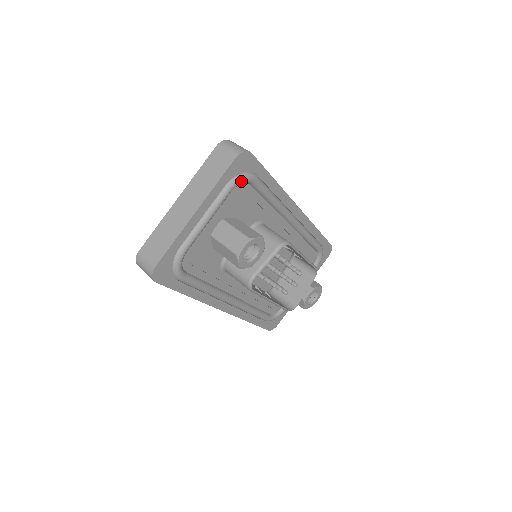
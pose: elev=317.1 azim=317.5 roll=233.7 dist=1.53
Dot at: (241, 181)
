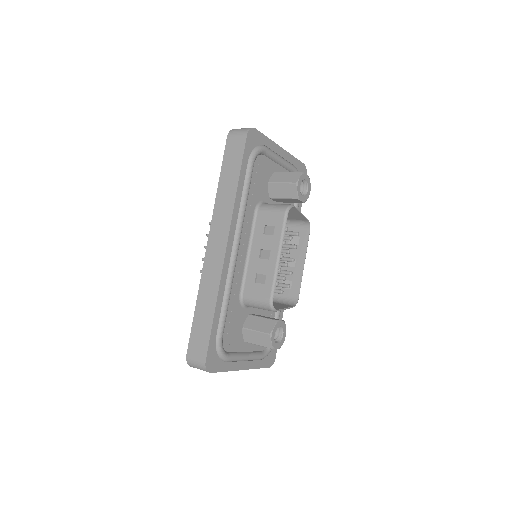
Dot at: occluded
